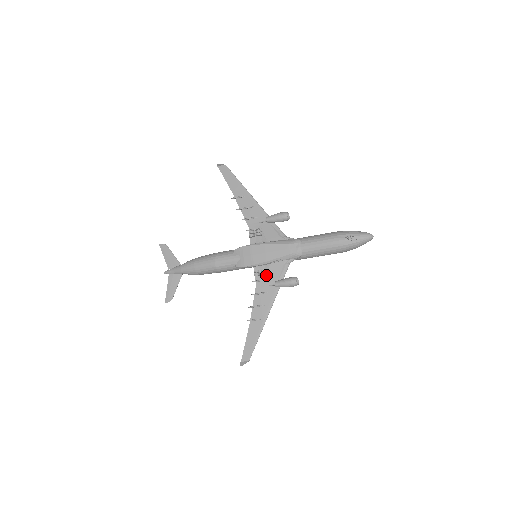
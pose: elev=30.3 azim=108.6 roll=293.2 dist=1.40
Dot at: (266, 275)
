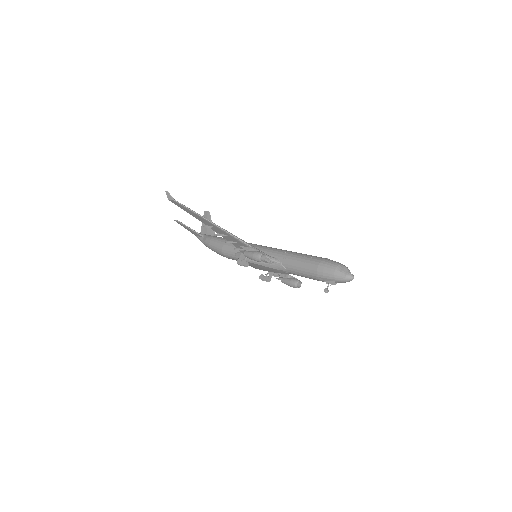
Dot at: occluded
